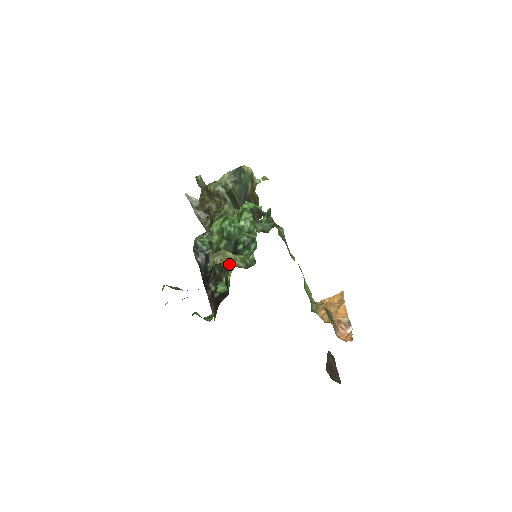
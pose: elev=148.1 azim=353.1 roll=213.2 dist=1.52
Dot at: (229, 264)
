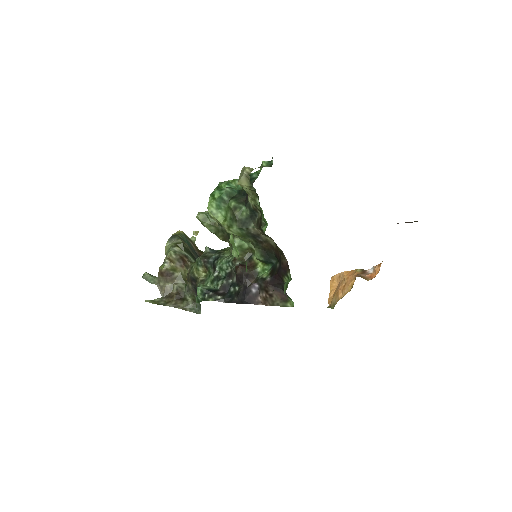
Dot at: occluded
